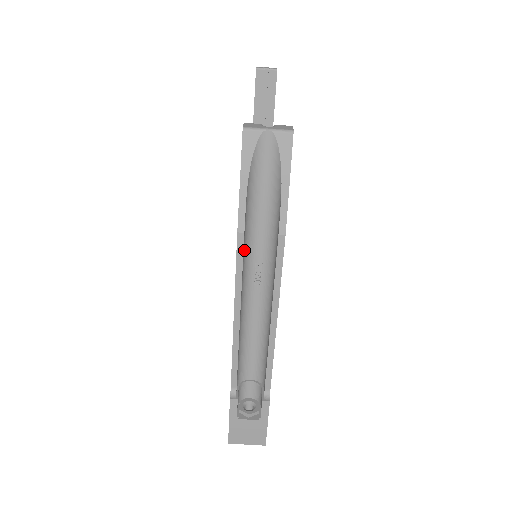
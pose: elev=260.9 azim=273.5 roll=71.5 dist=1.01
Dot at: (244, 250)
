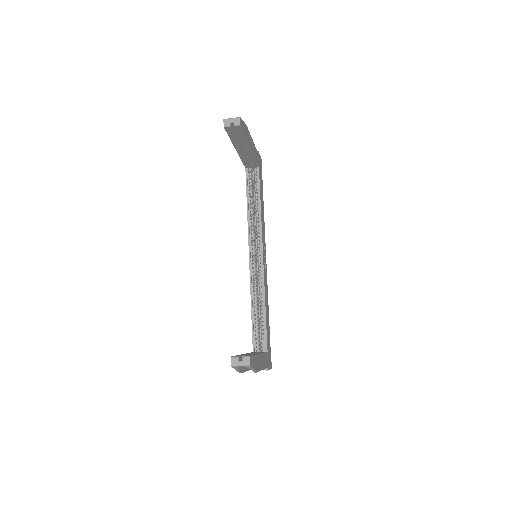
Dot at: (244, 368)
